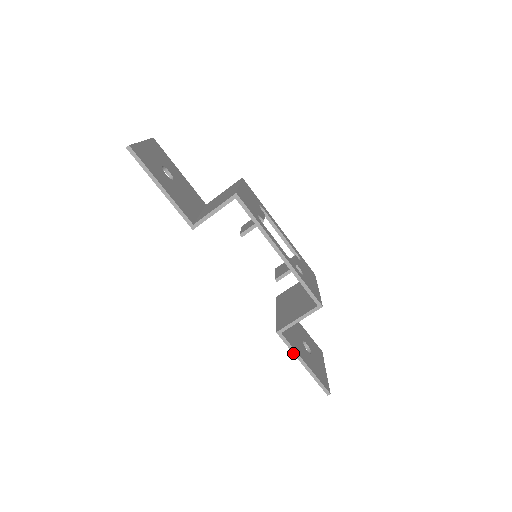
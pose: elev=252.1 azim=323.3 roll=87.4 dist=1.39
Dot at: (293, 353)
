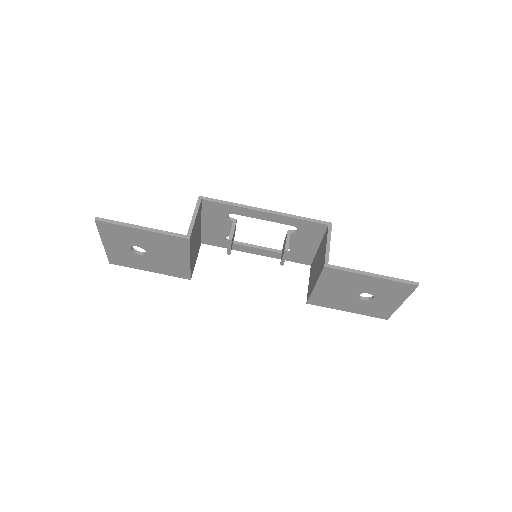
Dot at: (354, 273)
